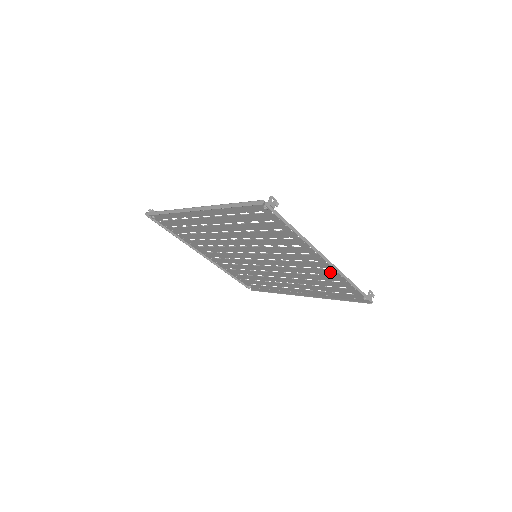
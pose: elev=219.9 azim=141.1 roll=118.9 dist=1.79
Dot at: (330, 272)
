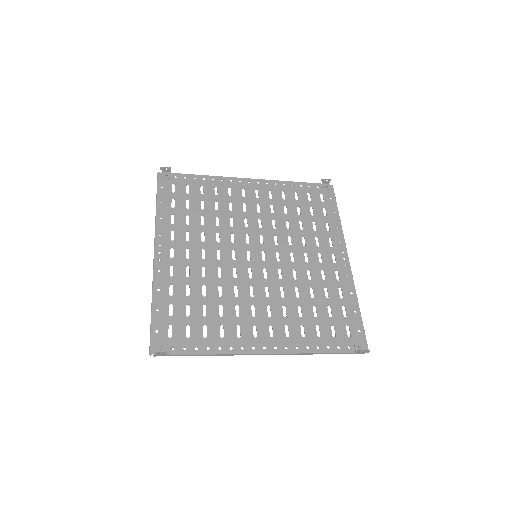
Dot at: (296, 338)
